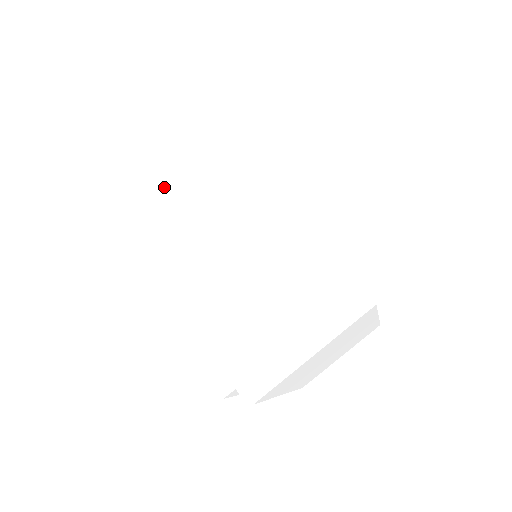
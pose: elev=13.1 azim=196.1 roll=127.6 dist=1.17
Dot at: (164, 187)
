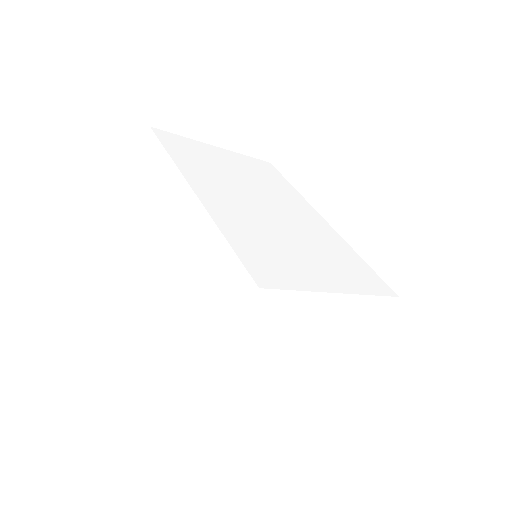
Dot at: (157, 223)
